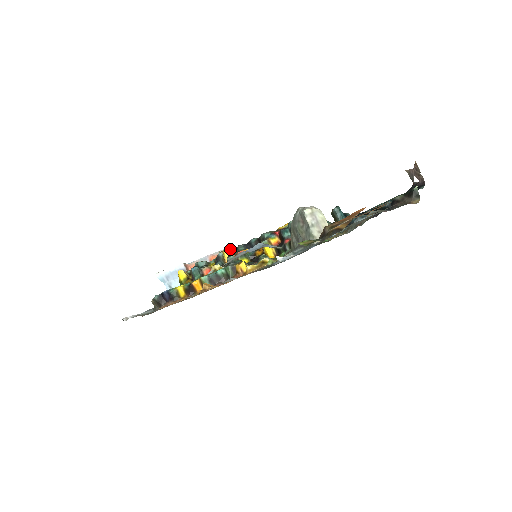
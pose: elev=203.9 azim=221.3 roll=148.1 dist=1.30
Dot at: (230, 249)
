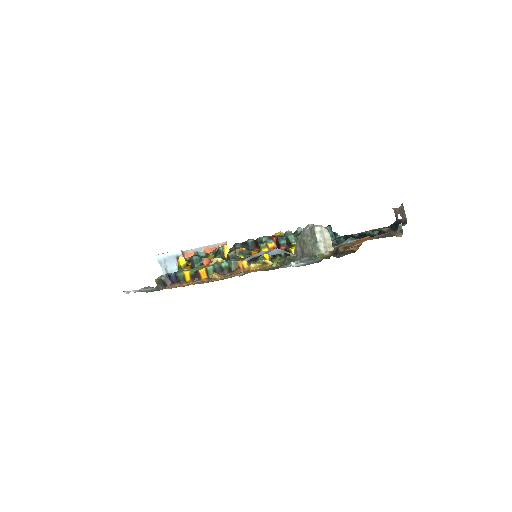
Dot at: (223, 244)
